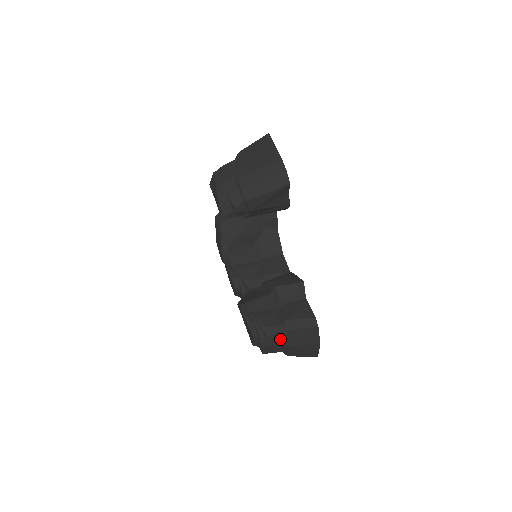
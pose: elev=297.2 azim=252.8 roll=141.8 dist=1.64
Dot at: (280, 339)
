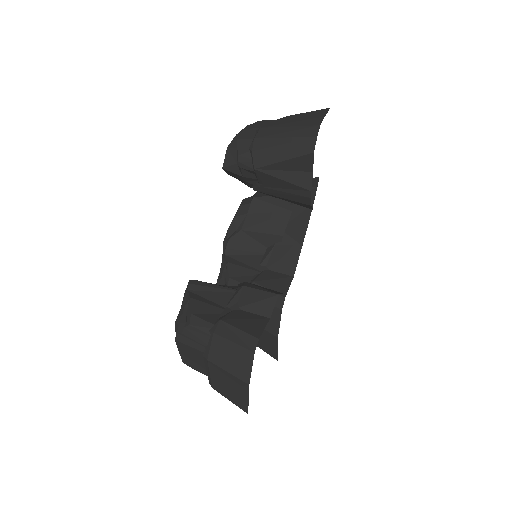
Dot at: (201, 342)
